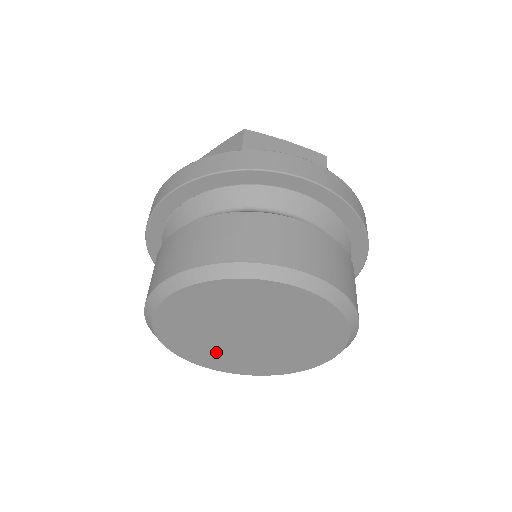
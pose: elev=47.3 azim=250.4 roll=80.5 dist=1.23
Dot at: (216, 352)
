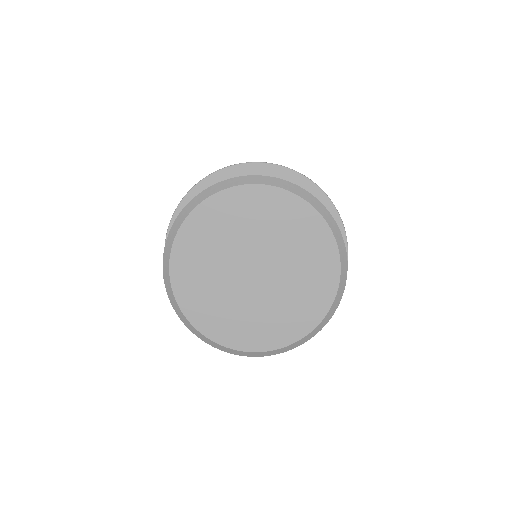
Dot at: (234, 314)
